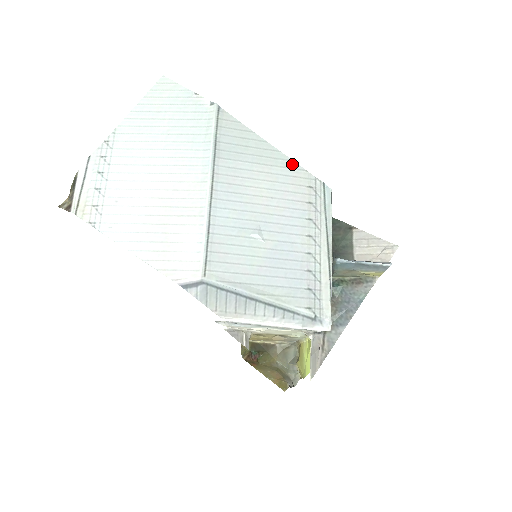
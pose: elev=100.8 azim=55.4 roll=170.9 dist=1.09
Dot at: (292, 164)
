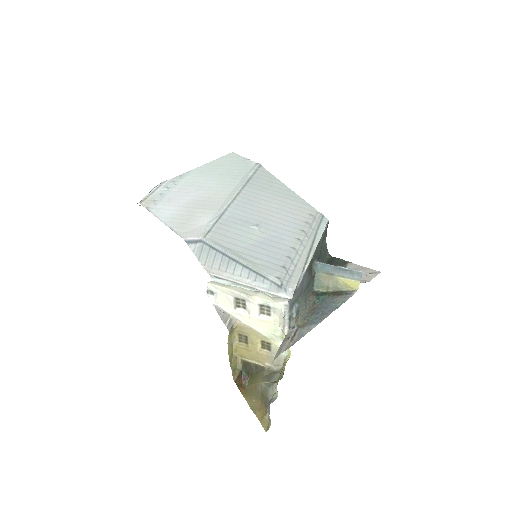
Dot at: (302, 201)
